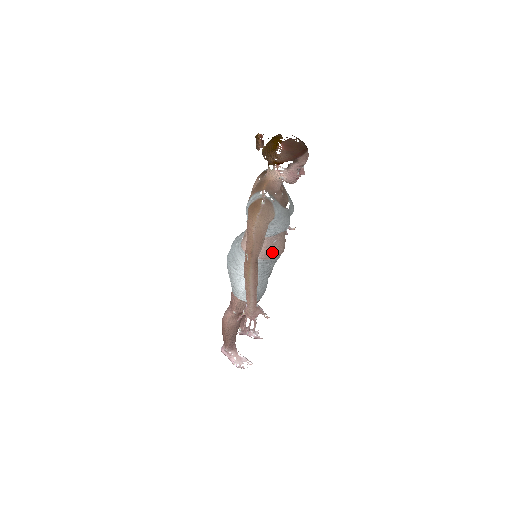
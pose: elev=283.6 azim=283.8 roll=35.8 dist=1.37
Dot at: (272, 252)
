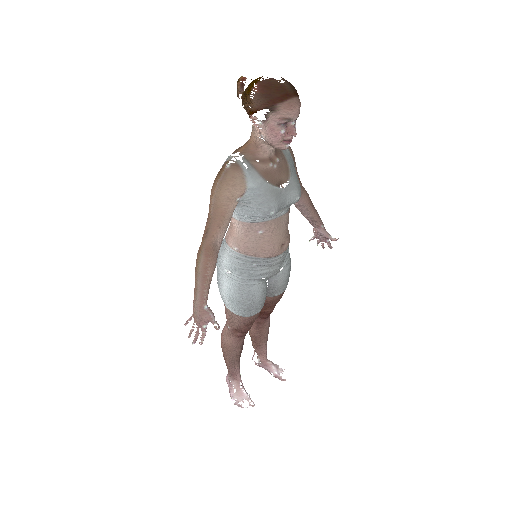
Dot at: (258, 247)
